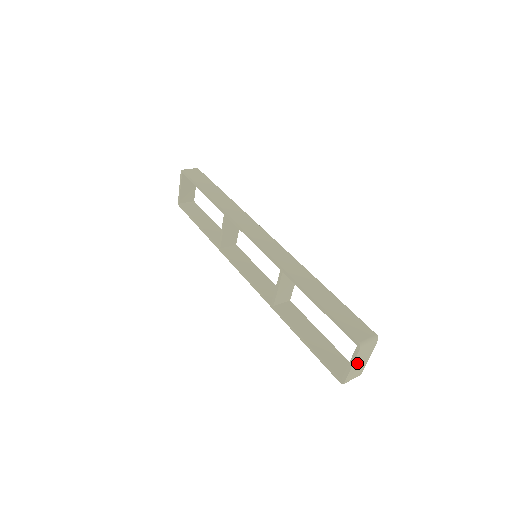
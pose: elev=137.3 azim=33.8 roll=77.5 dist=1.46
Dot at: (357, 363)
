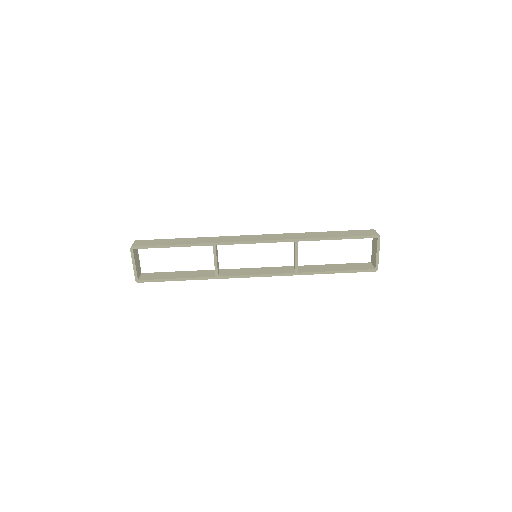
Dot at: occluded
